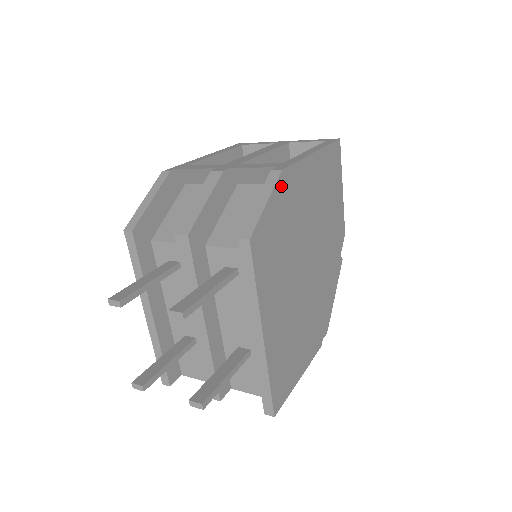
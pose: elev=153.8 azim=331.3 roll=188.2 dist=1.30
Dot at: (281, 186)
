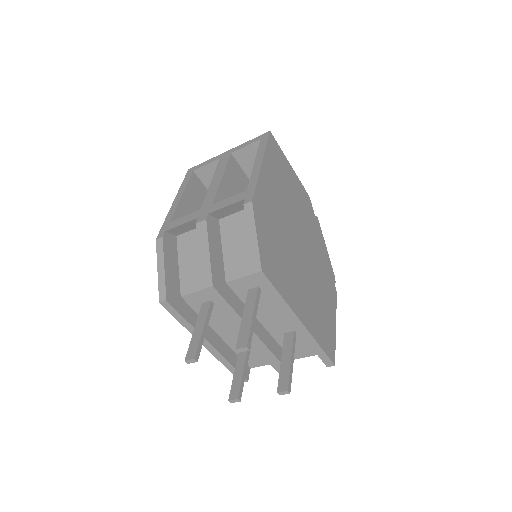
Dot at: (257, 213)
